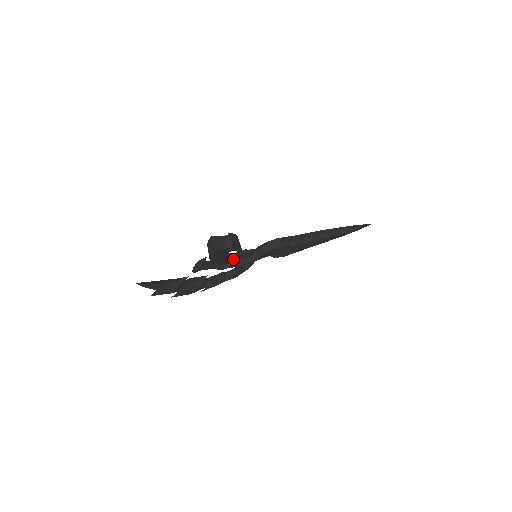
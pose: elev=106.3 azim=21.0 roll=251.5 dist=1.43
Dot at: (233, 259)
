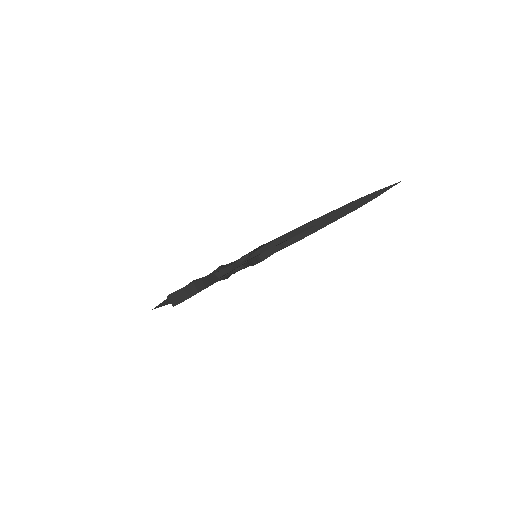
Dot at: (225, 274)
